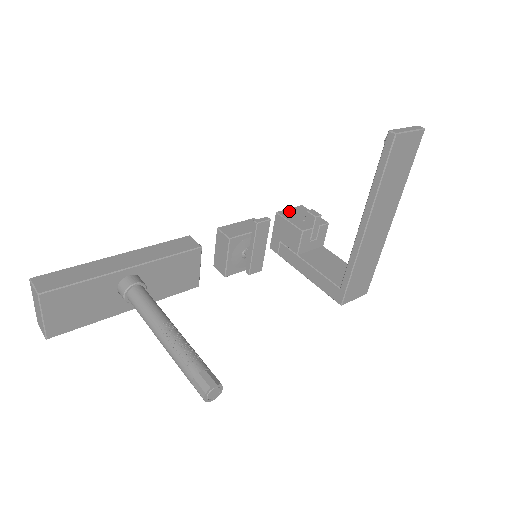
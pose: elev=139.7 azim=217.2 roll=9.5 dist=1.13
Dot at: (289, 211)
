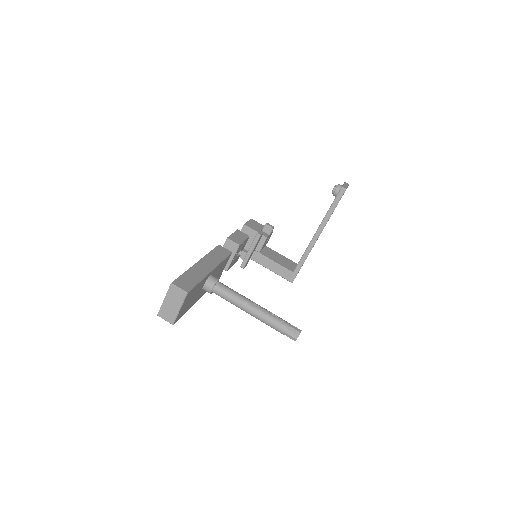
Dot at: (249, 223)
